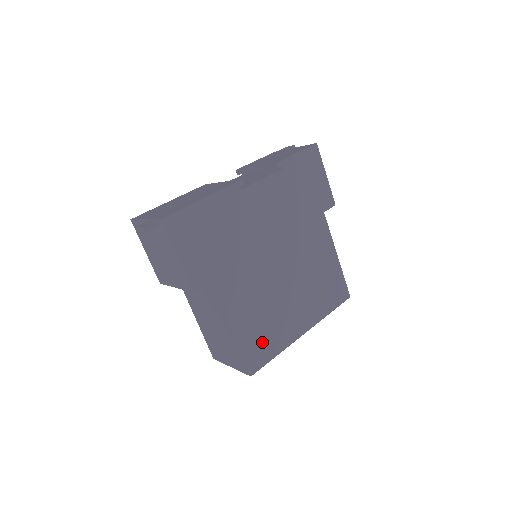
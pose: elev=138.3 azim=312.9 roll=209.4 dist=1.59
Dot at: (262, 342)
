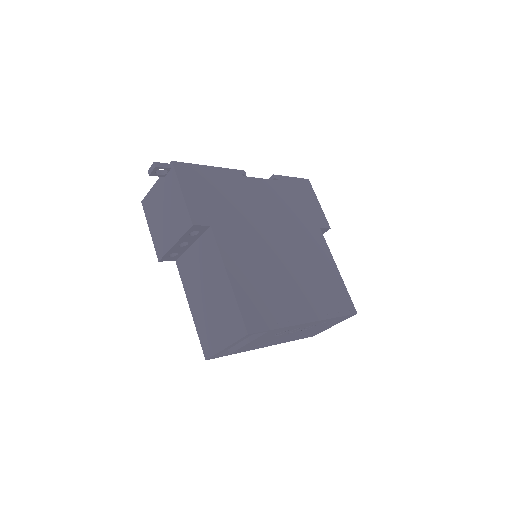
Dot at: (261, 306)
